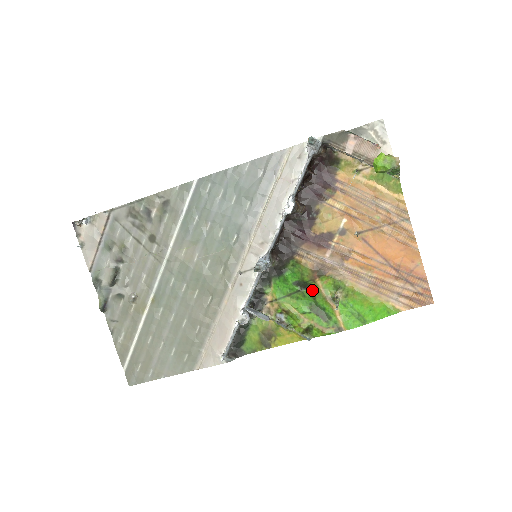
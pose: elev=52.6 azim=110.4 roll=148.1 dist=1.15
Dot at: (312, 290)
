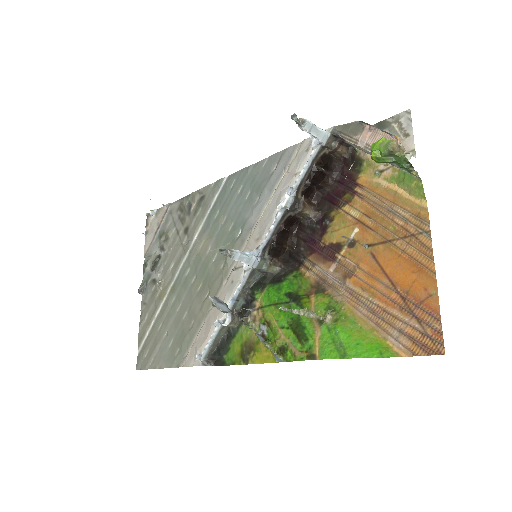
Dot at: (301, 305)
